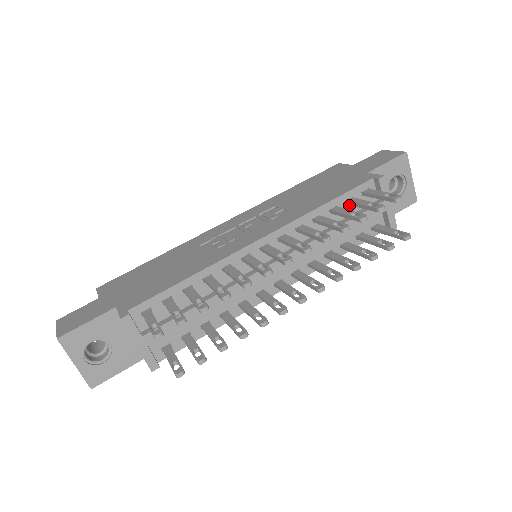
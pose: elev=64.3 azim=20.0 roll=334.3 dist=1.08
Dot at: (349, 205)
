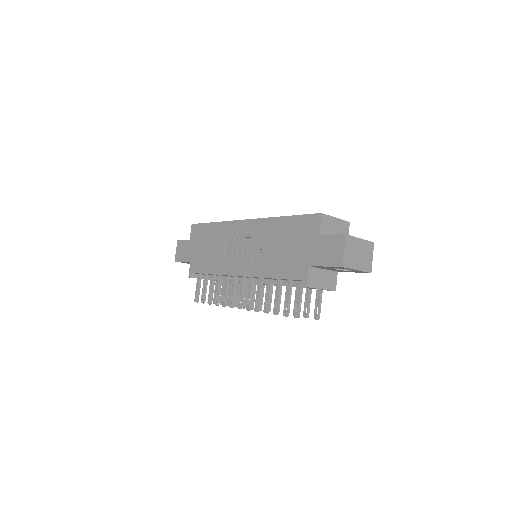
Dot at: (291, 280)
